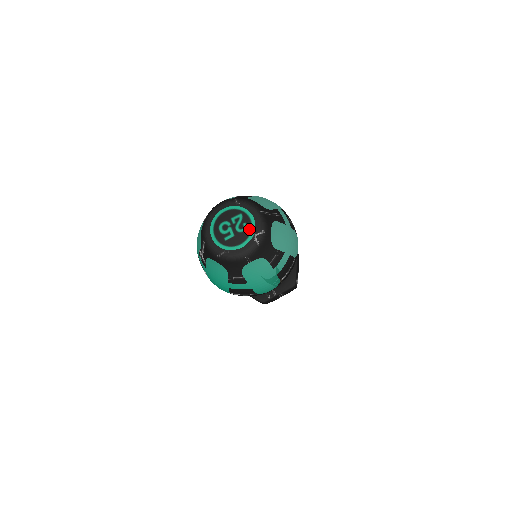
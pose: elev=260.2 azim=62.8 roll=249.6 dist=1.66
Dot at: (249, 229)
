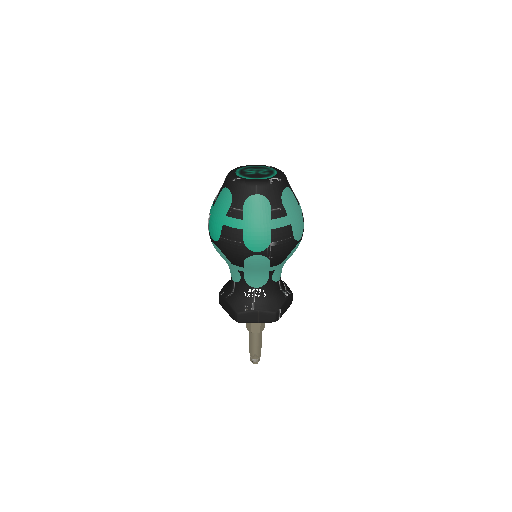
Dot at: (269, 175)
